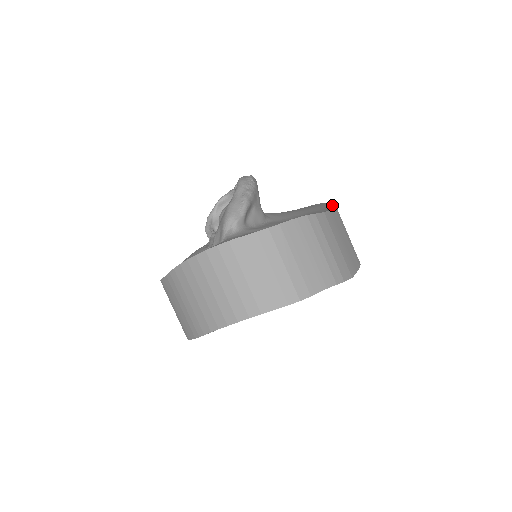
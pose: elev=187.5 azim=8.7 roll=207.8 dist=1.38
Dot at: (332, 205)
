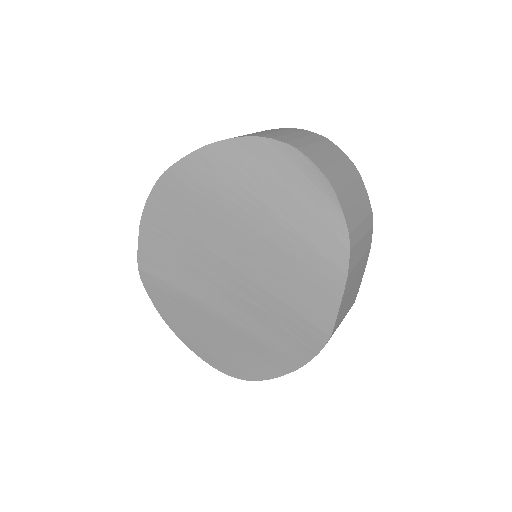
Dot at: occluded
